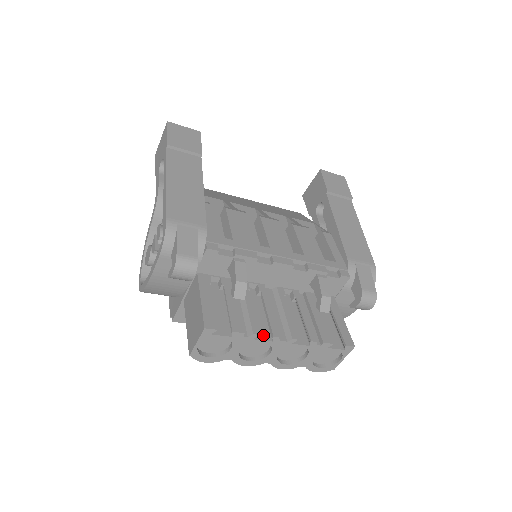
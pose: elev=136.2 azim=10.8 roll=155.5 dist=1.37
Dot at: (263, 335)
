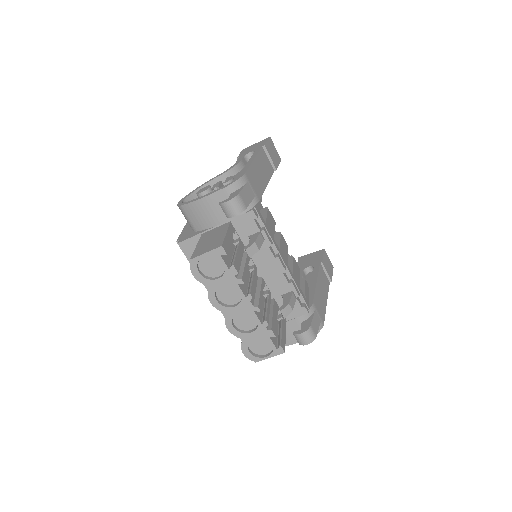
Dot at: (243, 289)
